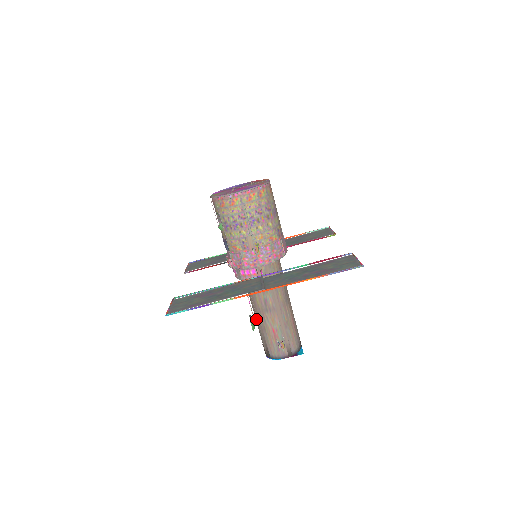
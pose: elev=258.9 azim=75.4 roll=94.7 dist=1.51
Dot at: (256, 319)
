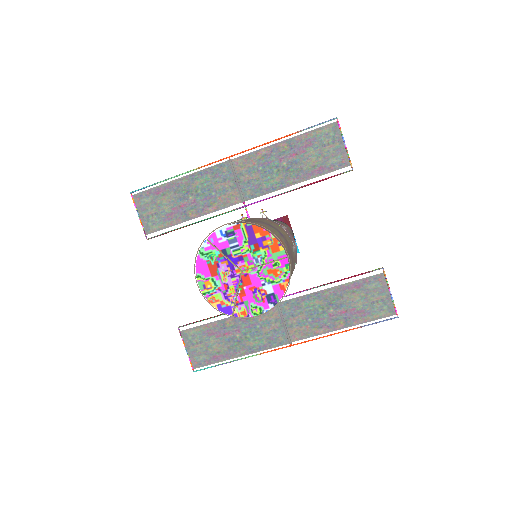
Dot at: occluded
